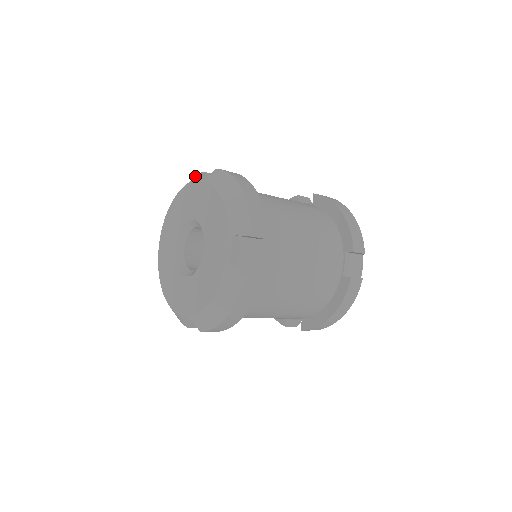
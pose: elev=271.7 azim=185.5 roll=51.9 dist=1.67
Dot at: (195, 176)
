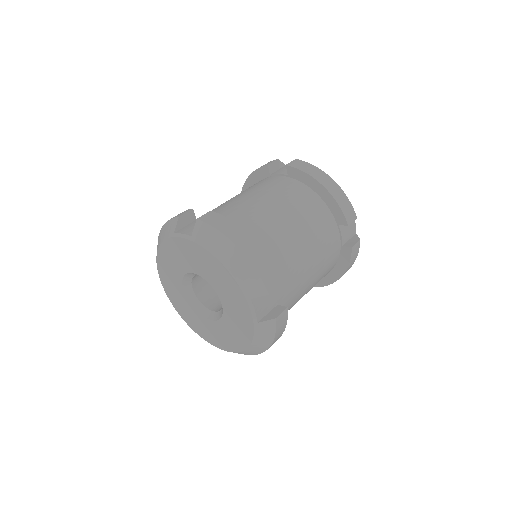
Dot at: (171, 220)
